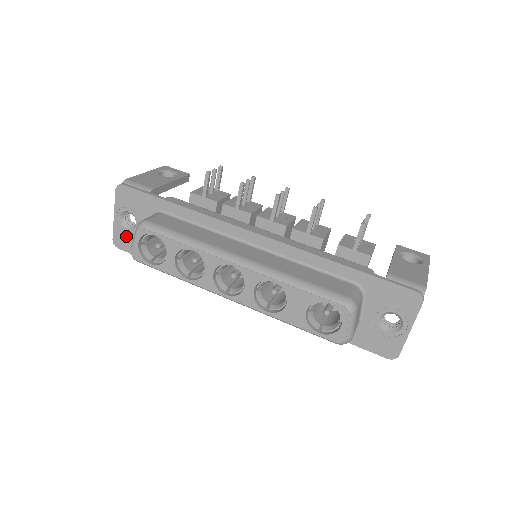
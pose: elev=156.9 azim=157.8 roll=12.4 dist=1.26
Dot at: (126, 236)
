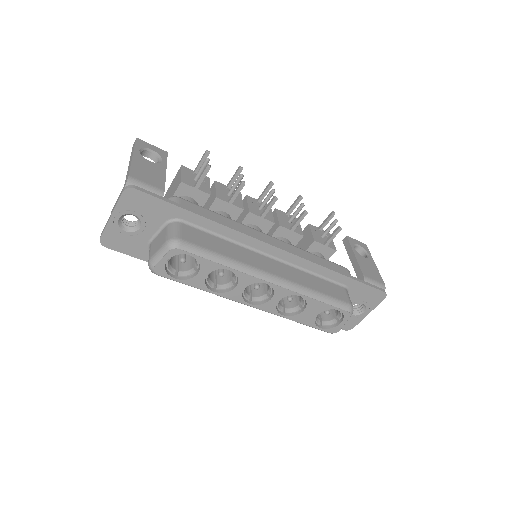
Dot at: (121, 237)
